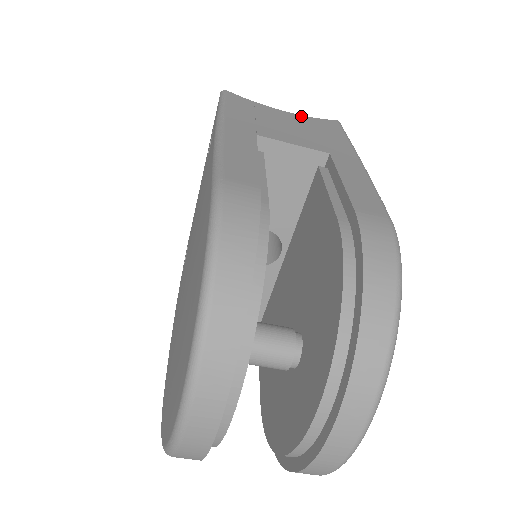
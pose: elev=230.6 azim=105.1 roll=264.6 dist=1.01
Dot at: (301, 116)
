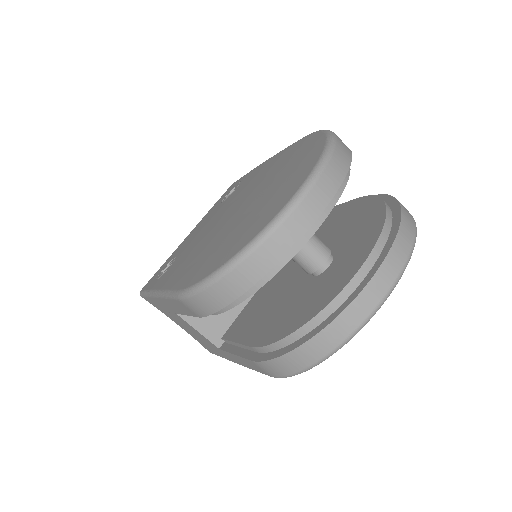
Dot at: occluded
